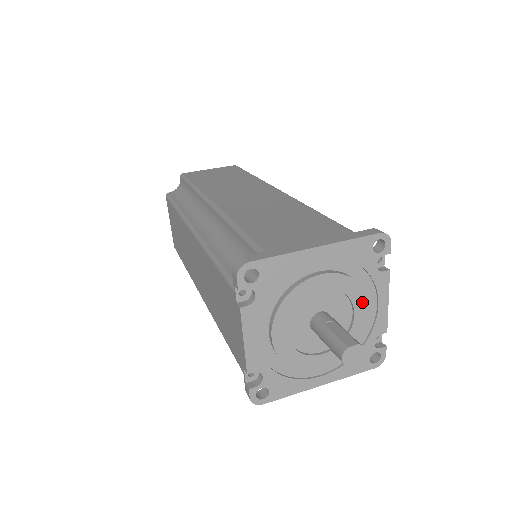
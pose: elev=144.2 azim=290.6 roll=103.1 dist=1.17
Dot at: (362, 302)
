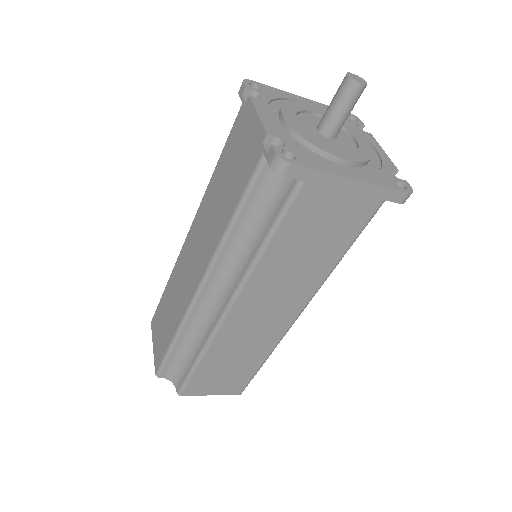
Dot at: (358, 135)
